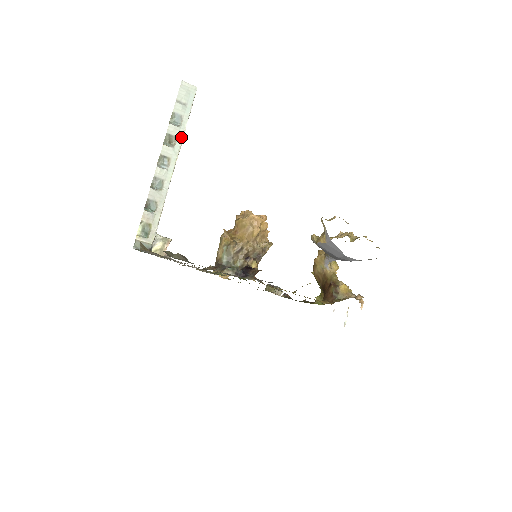
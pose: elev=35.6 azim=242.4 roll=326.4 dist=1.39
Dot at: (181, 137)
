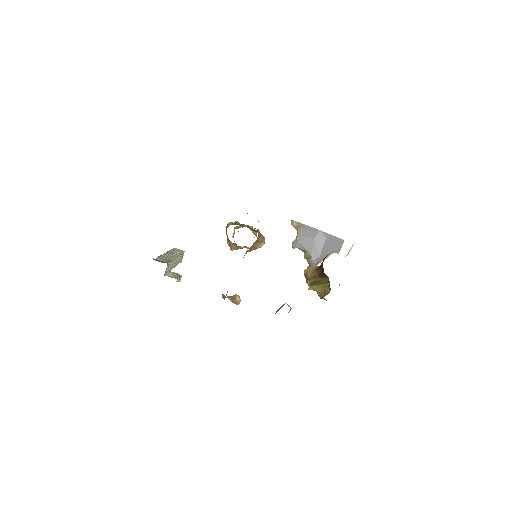
Dot at: (179, 254)
